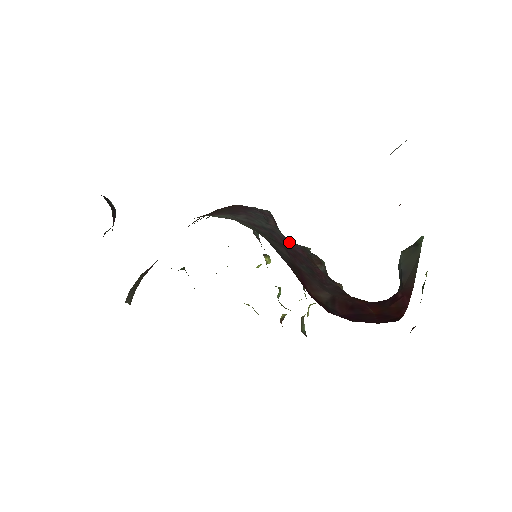
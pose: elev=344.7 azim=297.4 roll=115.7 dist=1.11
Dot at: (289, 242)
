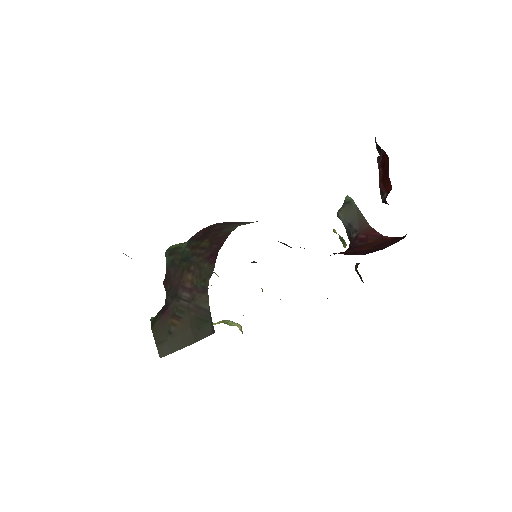
Dot at: occluded
